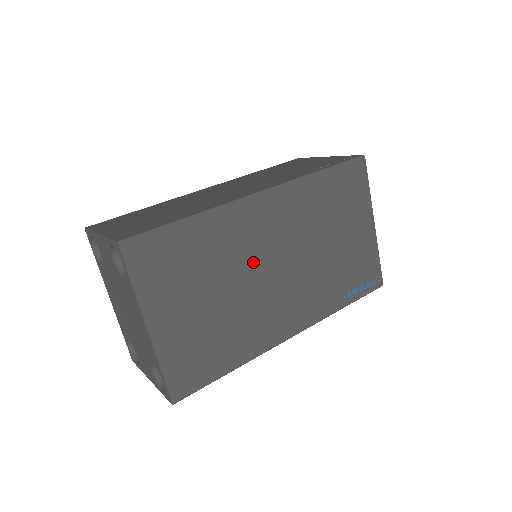
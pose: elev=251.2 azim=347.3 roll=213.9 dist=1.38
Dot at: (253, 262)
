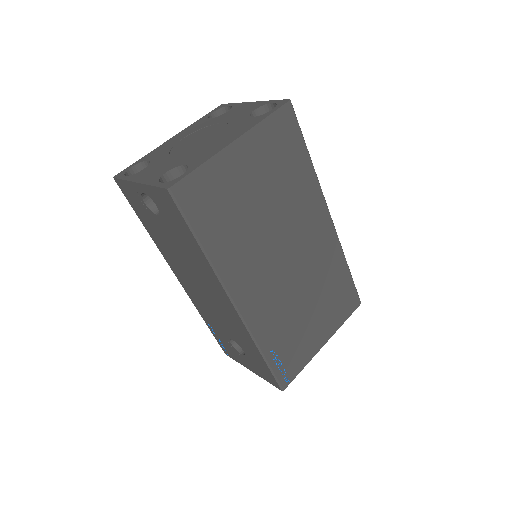
Dot at: (289, 230)
